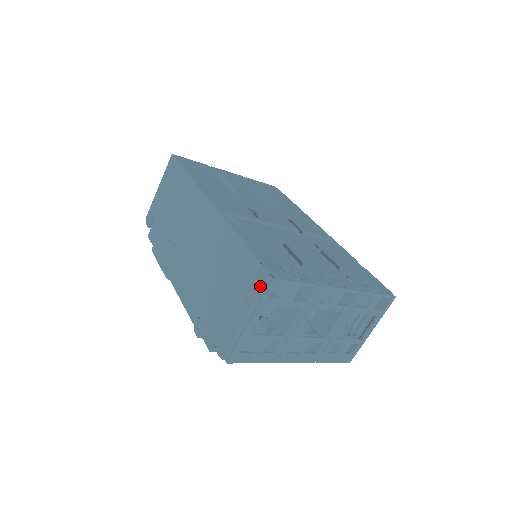
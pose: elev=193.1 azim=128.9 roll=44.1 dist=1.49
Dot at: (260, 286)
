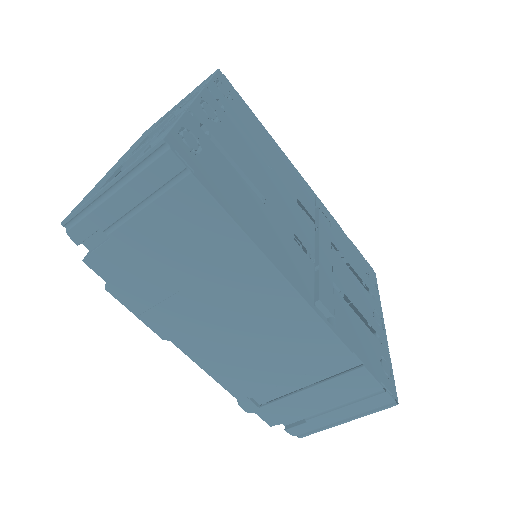
Dot at: (377, 406)
